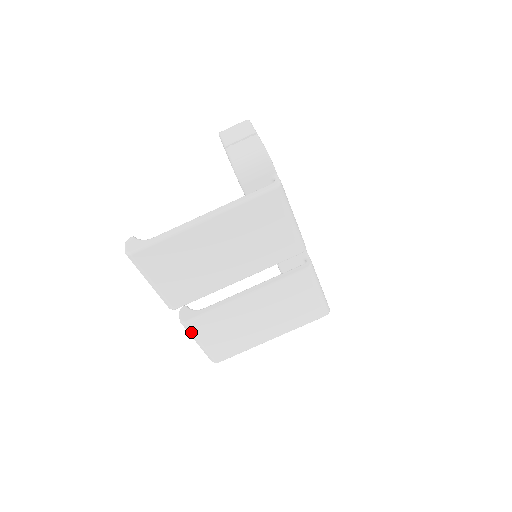
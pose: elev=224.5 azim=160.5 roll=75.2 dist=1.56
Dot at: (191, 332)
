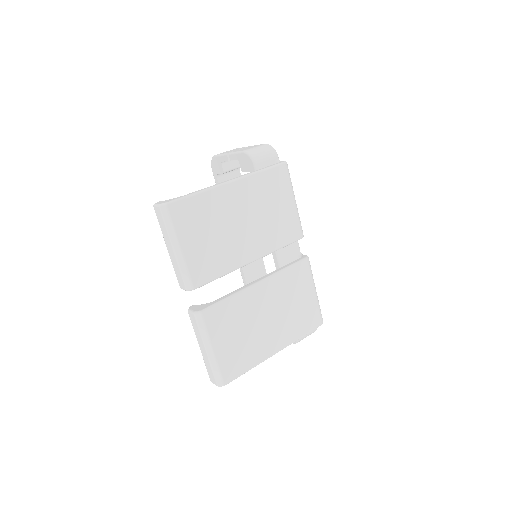
Dot at: (205, 328)
